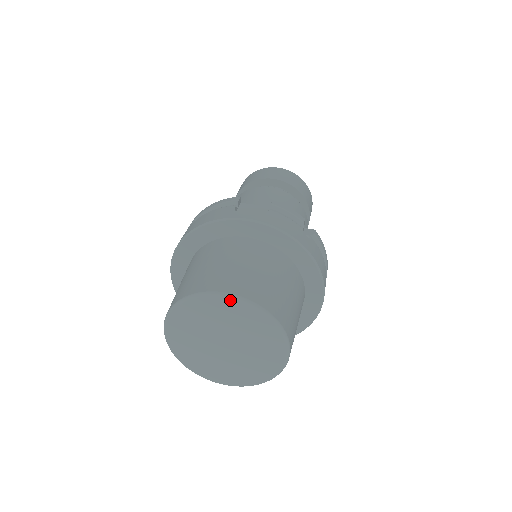
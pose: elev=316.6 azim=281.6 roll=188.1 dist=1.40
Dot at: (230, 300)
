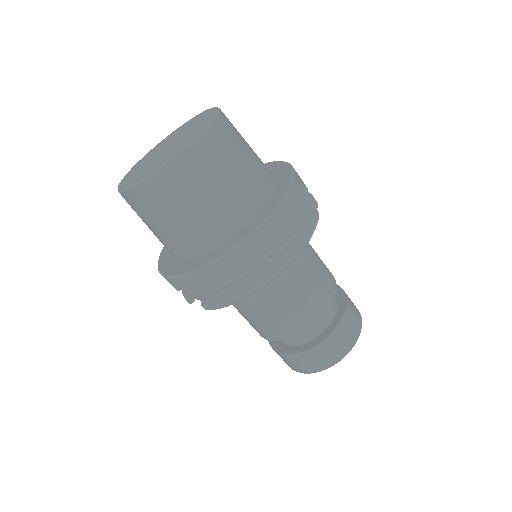
Dot at: (208, 110)
